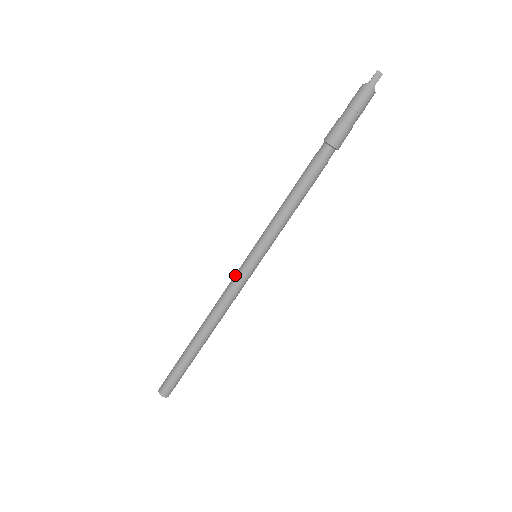
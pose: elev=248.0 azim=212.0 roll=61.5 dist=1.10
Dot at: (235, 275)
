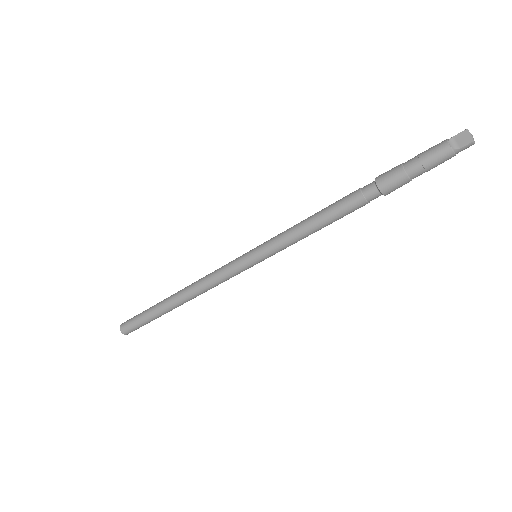
Dot at: (230, 271)
